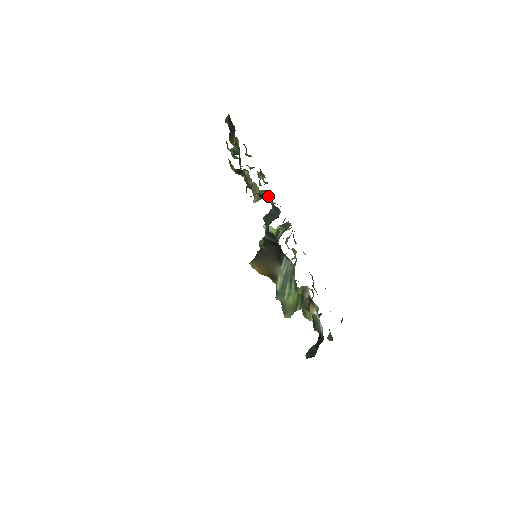
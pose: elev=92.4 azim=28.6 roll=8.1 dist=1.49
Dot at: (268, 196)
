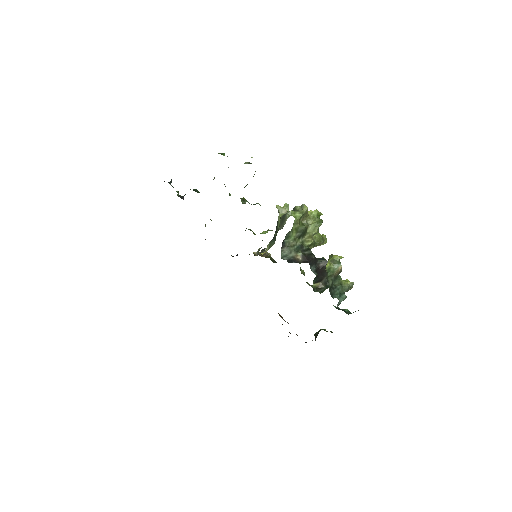
Dot at: occluded
